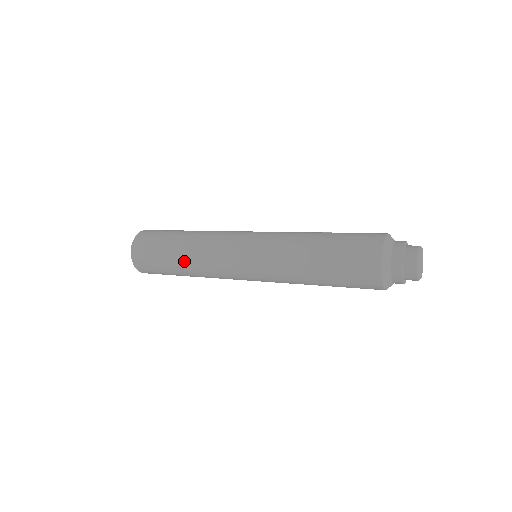
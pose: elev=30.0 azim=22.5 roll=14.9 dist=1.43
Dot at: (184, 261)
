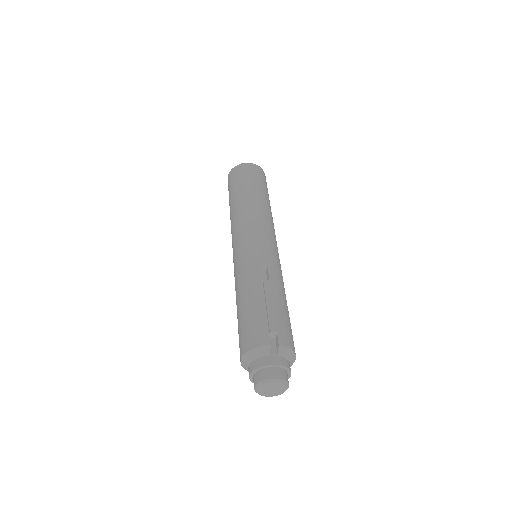
Dot at: occluded
